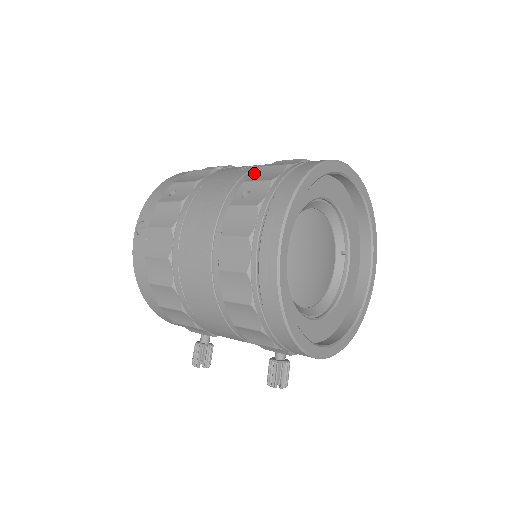
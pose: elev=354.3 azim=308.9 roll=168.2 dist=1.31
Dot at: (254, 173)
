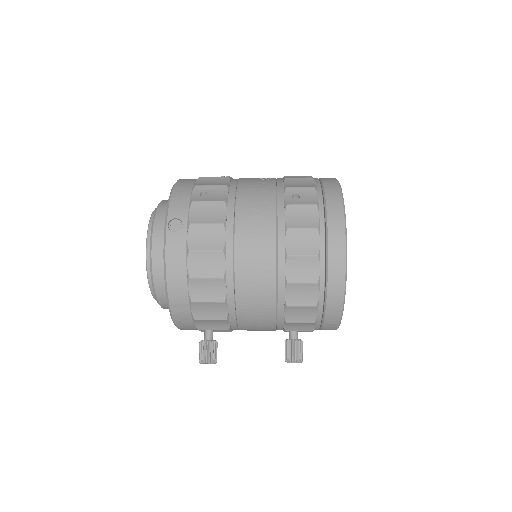
Dot at: (286, 182)
